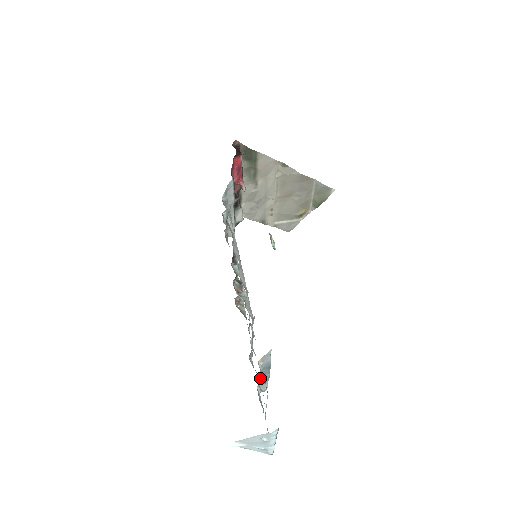
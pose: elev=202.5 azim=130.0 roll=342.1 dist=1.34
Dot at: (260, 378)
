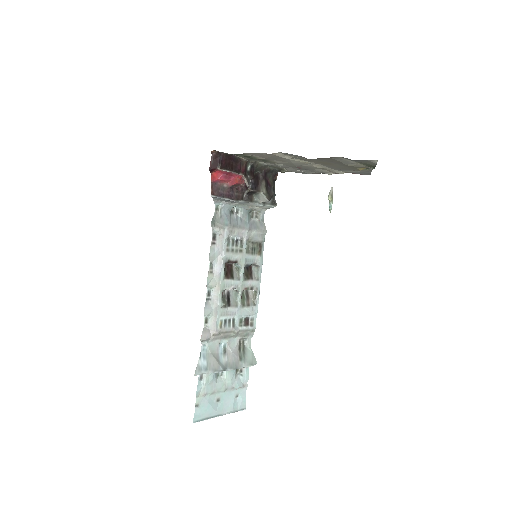
Dot at: occluded
